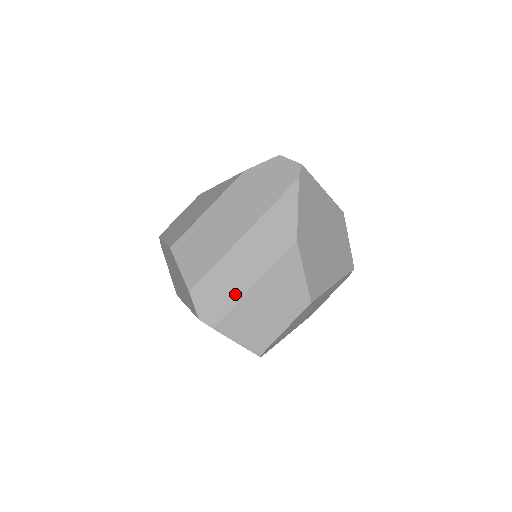
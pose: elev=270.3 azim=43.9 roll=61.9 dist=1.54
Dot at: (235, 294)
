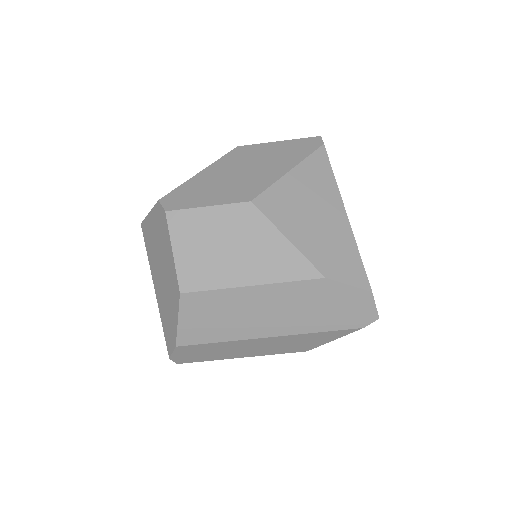
Dot at: (218, 357)
